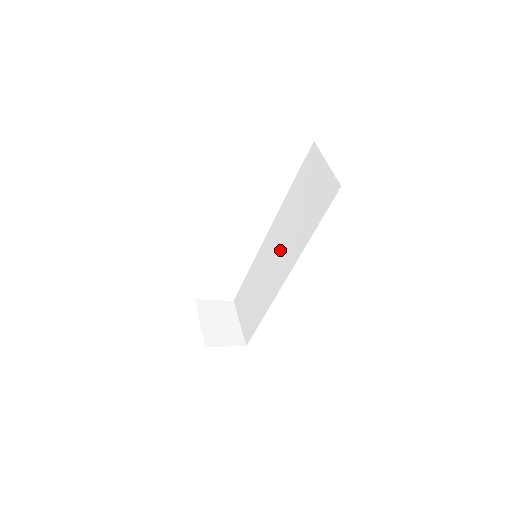
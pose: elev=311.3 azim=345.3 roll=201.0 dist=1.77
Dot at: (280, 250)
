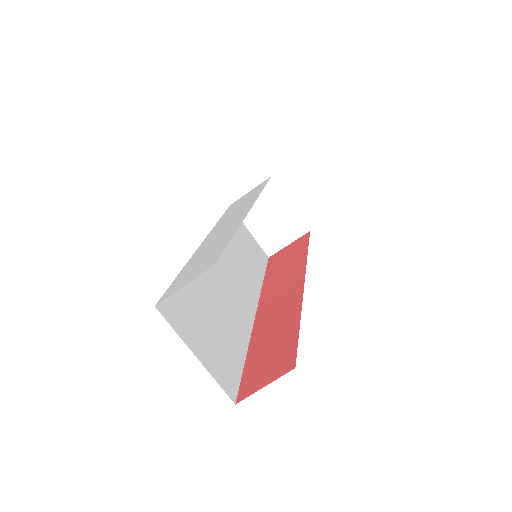
Dot at: occluded
